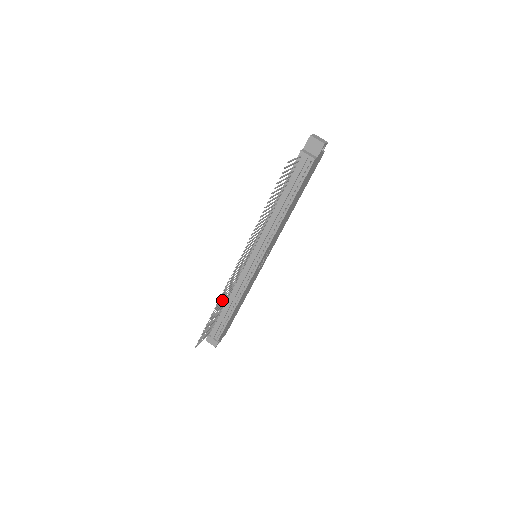
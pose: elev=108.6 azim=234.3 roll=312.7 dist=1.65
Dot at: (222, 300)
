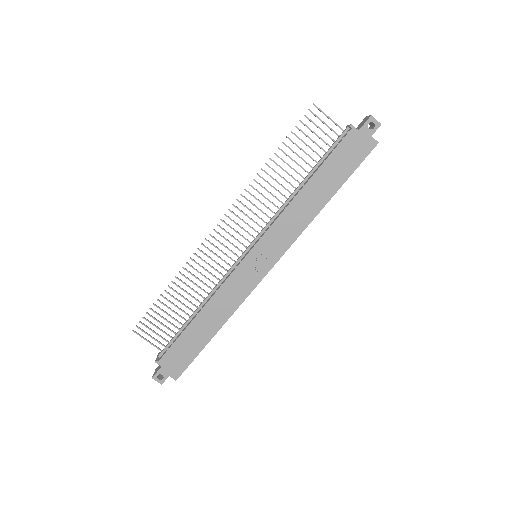
Dot at: (191, 281)
